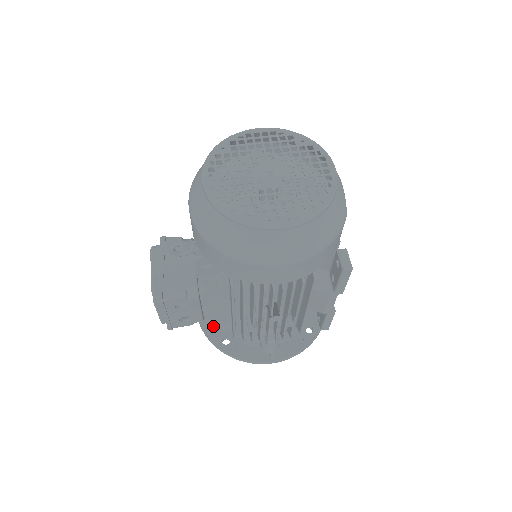
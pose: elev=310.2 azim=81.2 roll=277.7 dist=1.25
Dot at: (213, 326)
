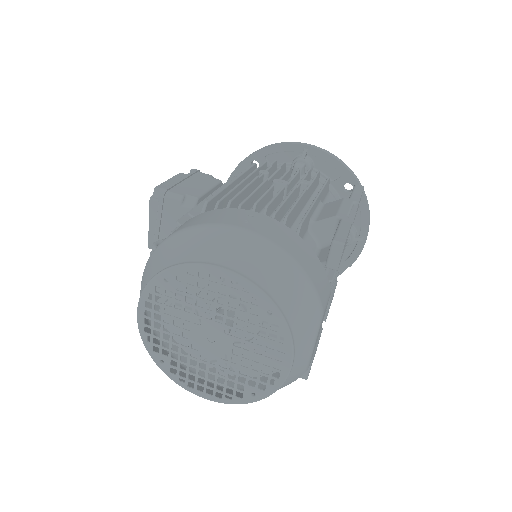
Dot at: occluded
